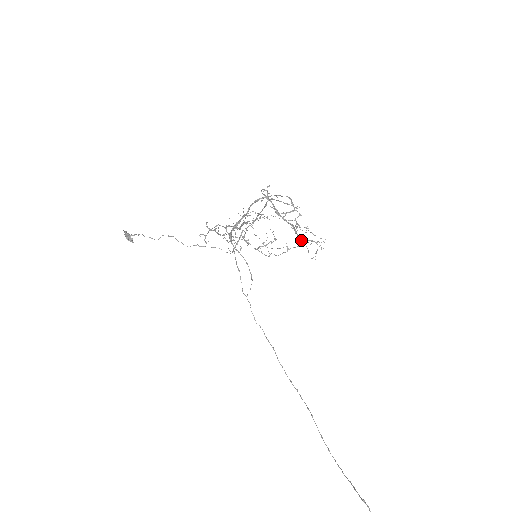
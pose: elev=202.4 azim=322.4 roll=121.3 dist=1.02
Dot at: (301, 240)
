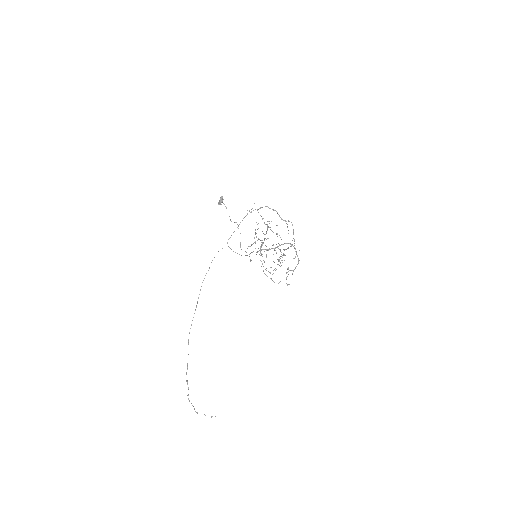
Dot at: (278, 260)
